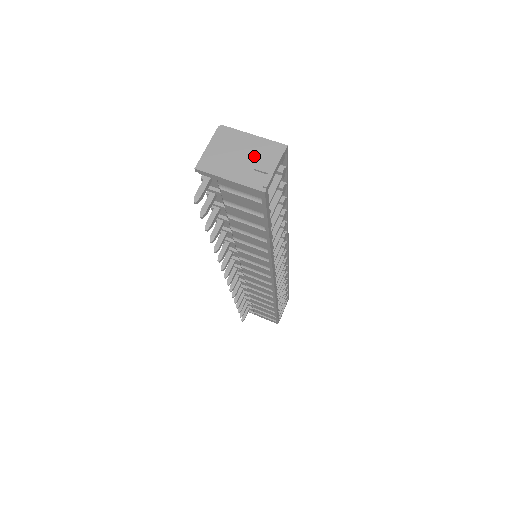
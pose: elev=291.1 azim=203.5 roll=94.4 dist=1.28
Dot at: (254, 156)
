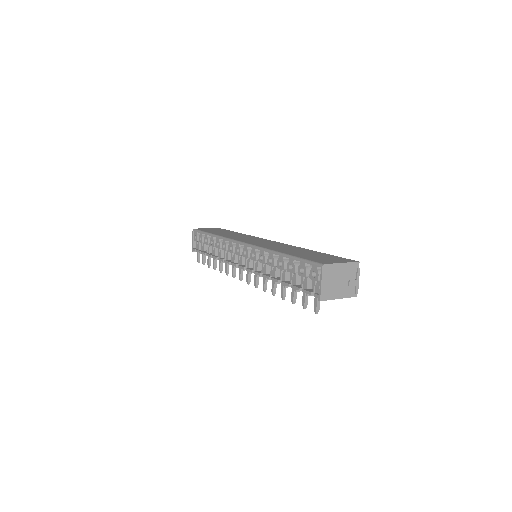
Dot at: (346, 277)
